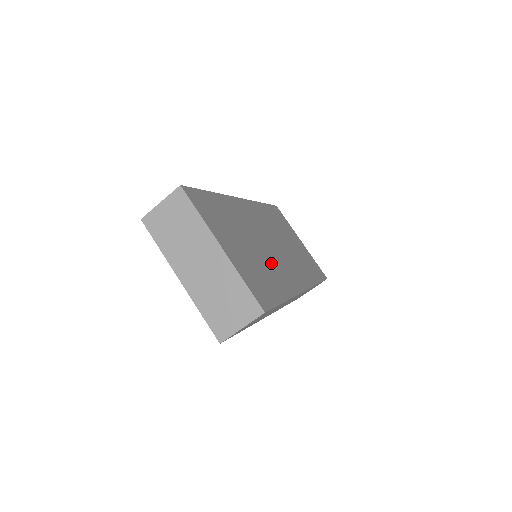
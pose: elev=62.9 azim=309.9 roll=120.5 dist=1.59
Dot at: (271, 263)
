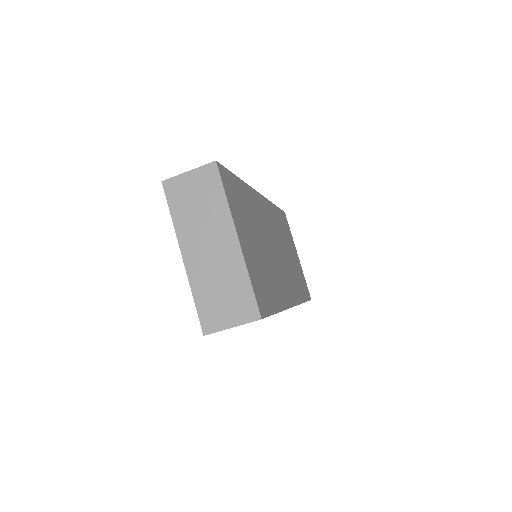
Dot at: (273, 269)
